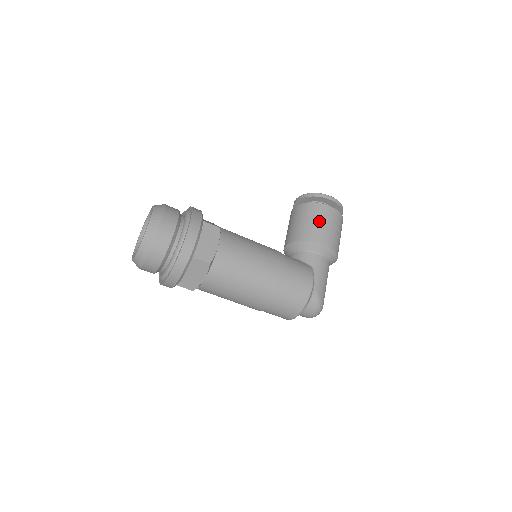
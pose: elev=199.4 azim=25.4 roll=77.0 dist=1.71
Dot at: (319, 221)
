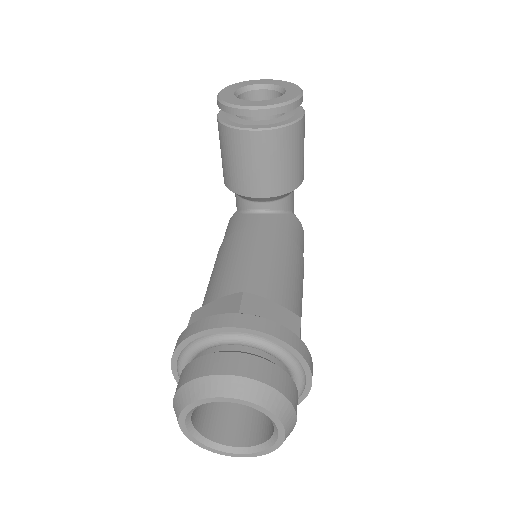
Dot at: (301, 151)
